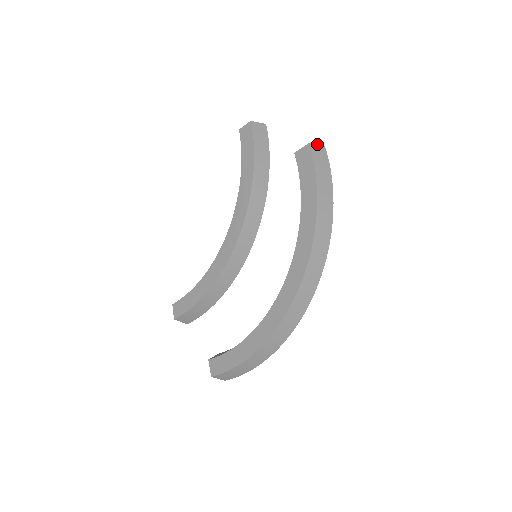
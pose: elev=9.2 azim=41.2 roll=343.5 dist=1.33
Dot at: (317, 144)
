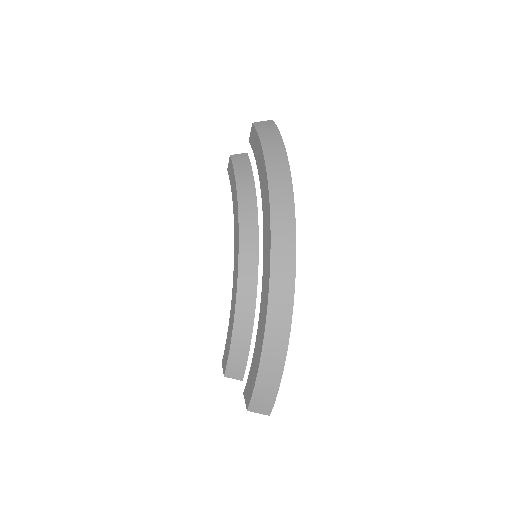
Dot at: (263, 121)
